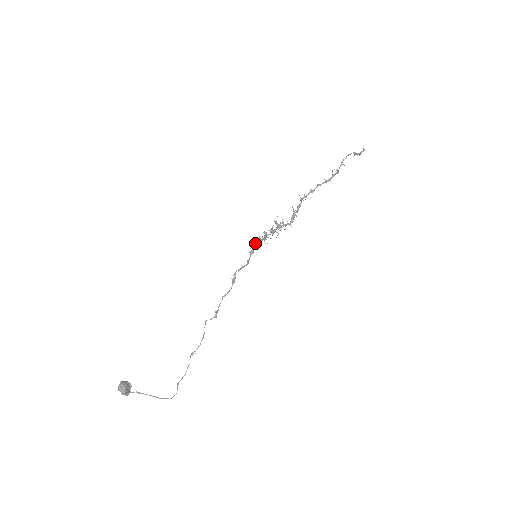
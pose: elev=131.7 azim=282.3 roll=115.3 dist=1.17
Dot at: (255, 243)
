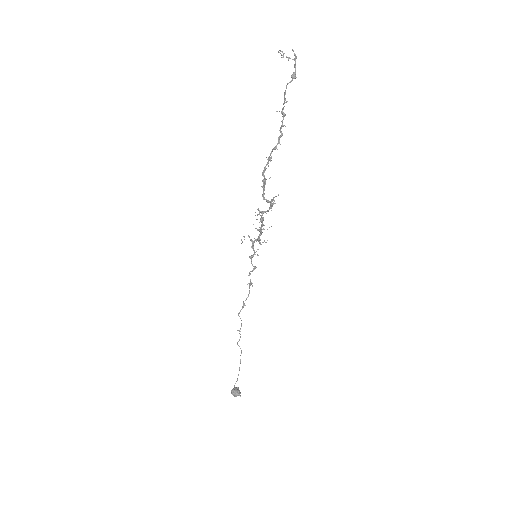
Dot at: occluded
